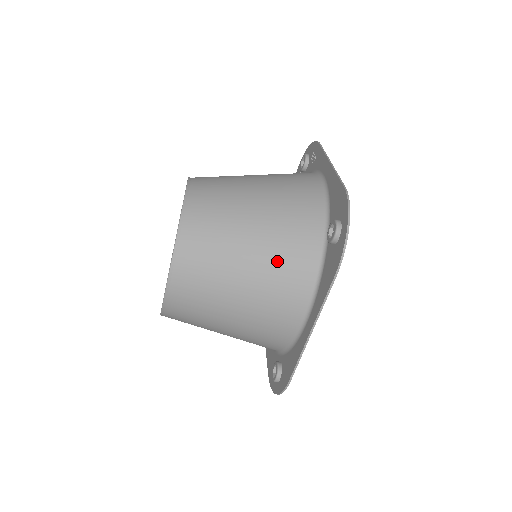
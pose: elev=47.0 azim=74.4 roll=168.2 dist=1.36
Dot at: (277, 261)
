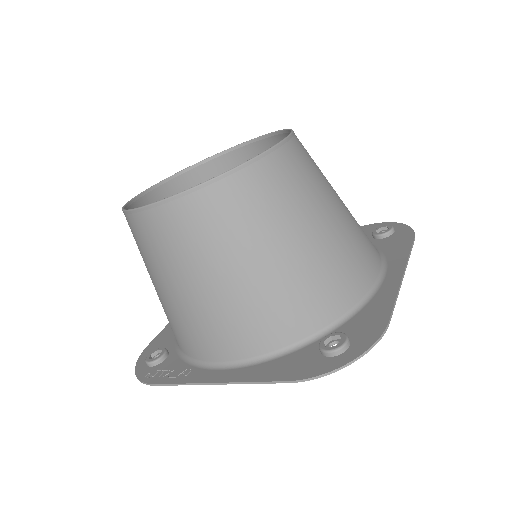
Dot at: occluded
